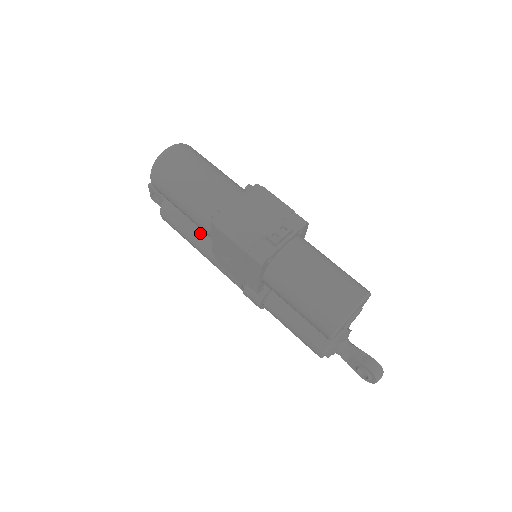
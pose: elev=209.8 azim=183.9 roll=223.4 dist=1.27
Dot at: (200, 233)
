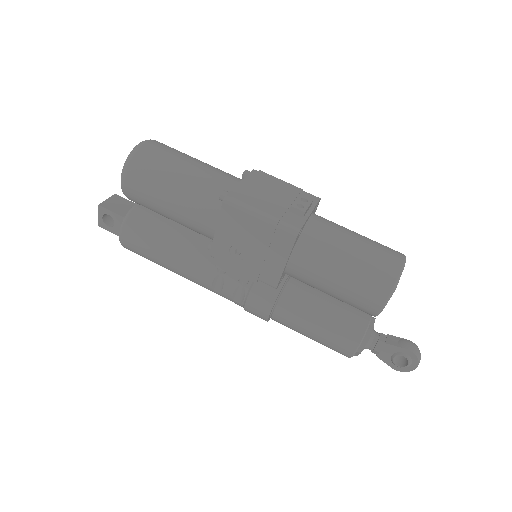
Dot at: (181, 244)
